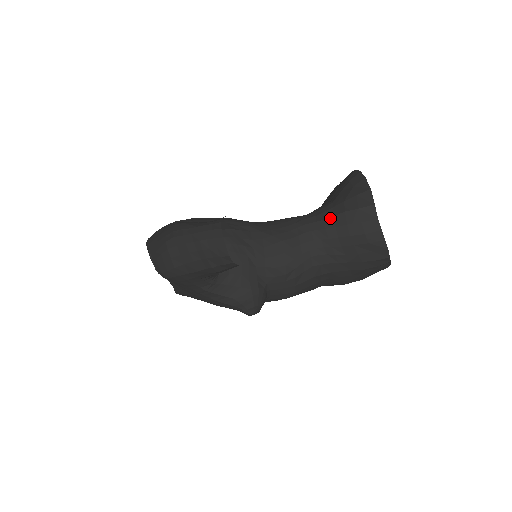
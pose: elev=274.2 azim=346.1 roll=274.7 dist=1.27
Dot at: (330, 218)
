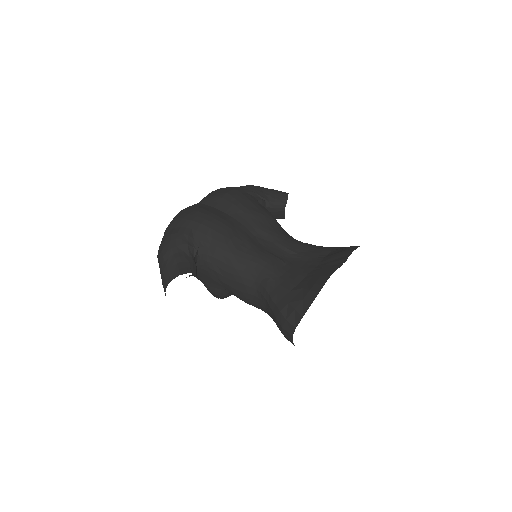
Dot at: (274, 303)
